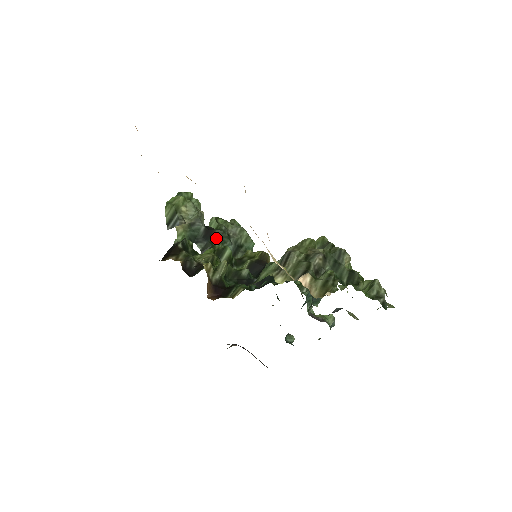
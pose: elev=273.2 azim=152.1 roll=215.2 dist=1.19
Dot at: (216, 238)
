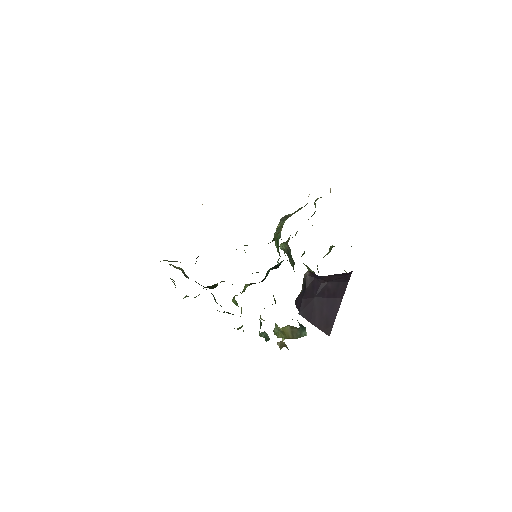
Dot at: occluded
